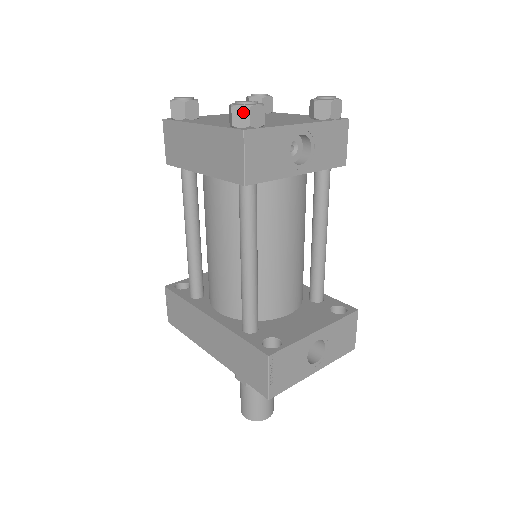
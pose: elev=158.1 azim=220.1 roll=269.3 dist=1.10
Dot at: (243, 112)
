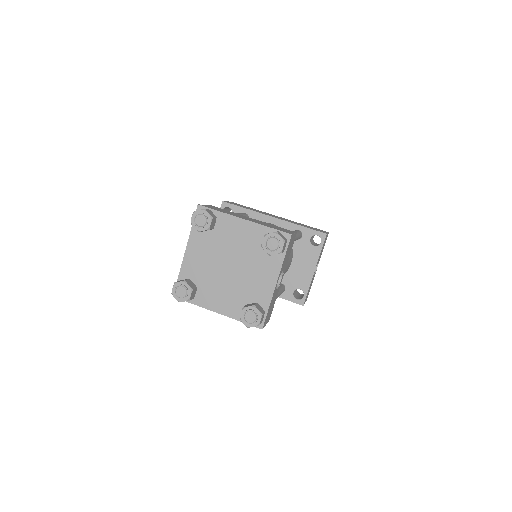
Dot at: occluded
